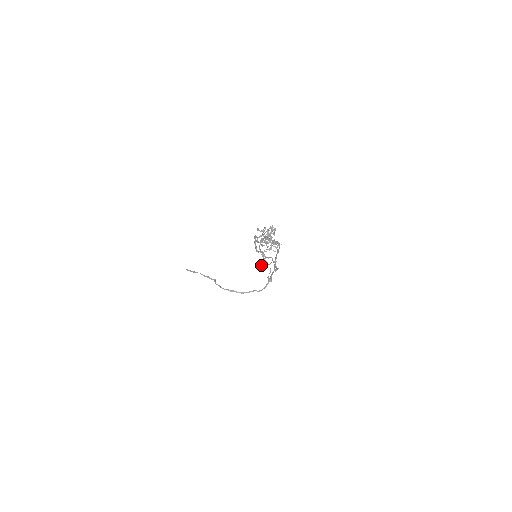
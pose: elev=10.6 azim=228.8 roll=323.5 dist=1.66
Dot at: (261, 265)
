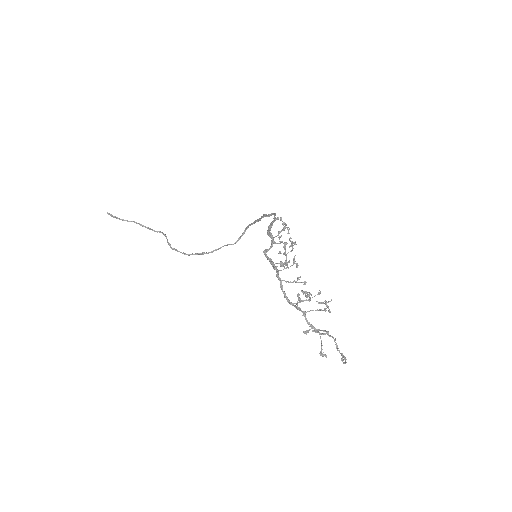
Dot at: (306, 333)
